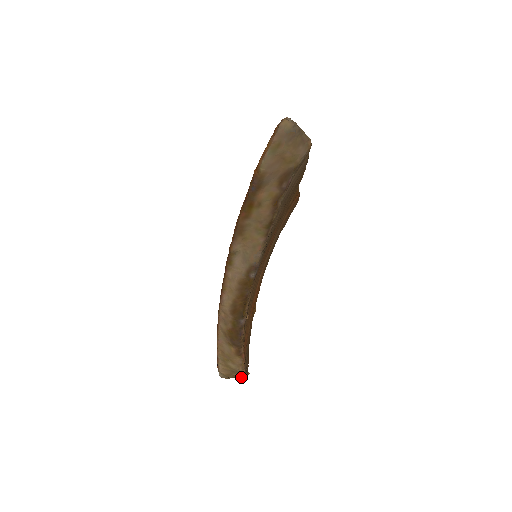
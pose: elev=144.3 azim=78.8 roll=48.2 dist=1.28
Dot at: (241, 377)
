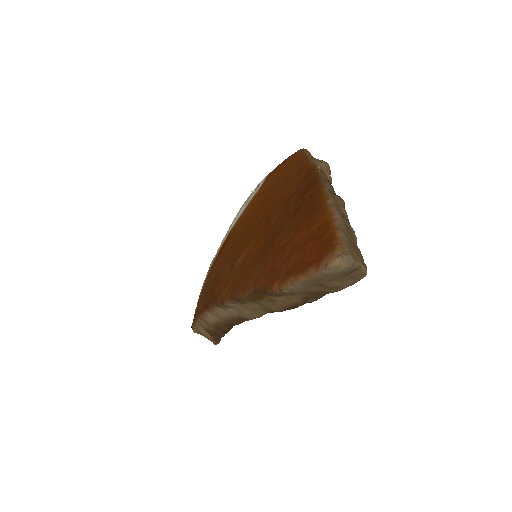
Dot at: occluded
